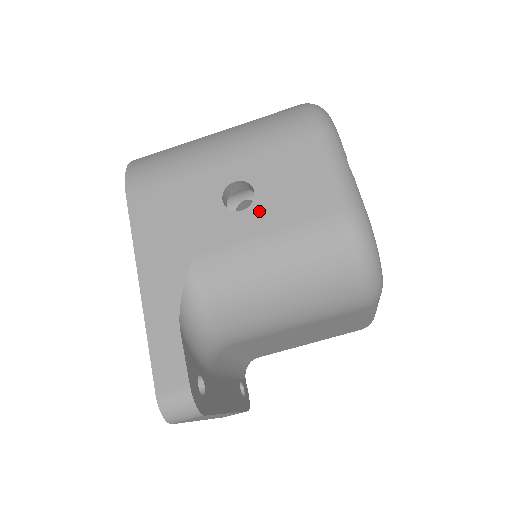
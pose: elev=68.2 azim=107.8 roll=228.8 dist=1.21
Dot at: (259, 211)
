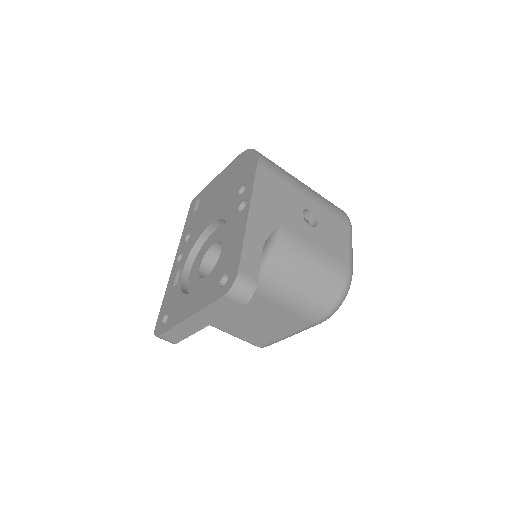
Dot at: (317, 233)
